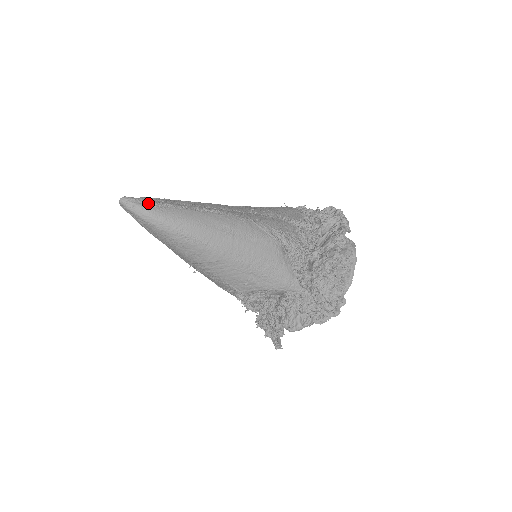
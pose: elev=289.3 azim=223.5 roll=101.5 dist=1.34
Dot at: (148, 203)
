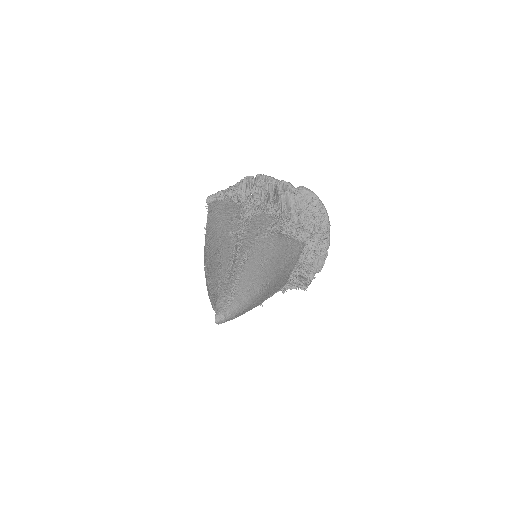
Dot at: (229, 302)
